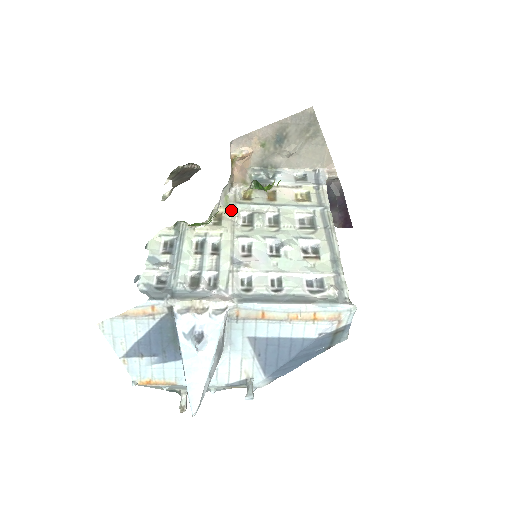
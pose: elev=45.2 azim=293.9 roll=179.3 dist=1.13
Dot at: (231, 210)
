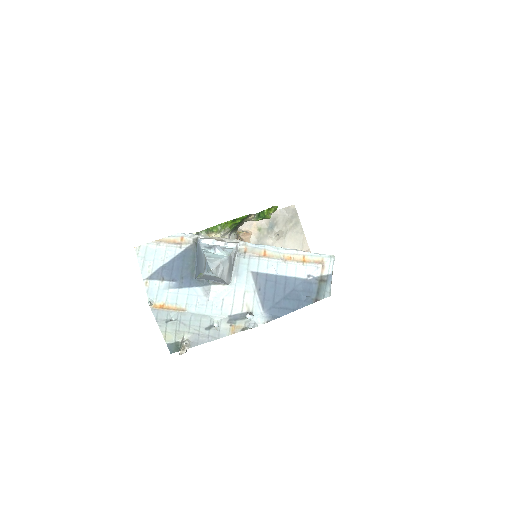
Dot at: occluded
